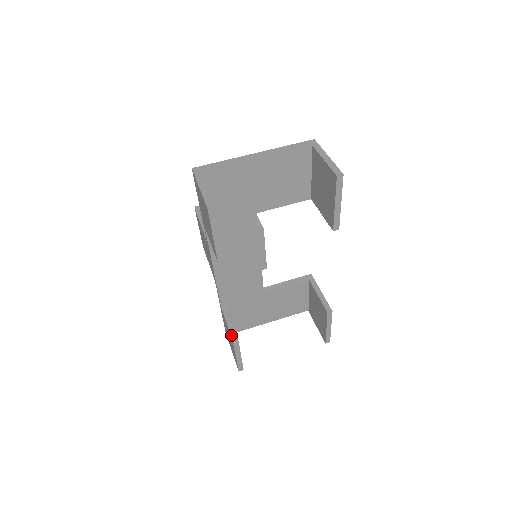
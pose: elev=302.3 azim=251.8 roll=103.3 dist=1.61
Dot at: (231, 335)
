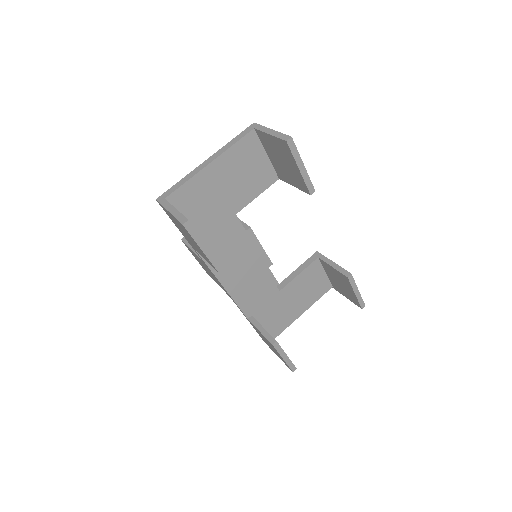
Dot at: (268, 340)
